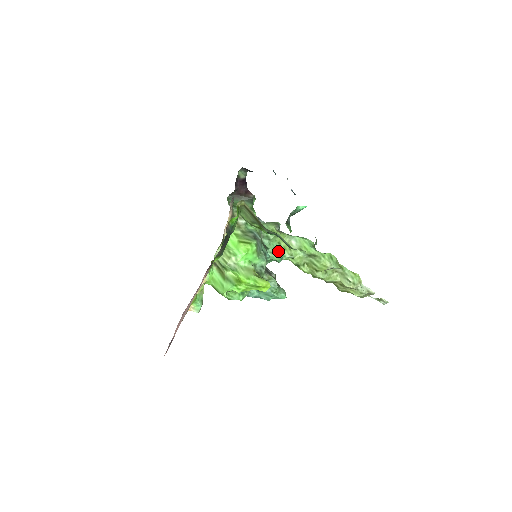
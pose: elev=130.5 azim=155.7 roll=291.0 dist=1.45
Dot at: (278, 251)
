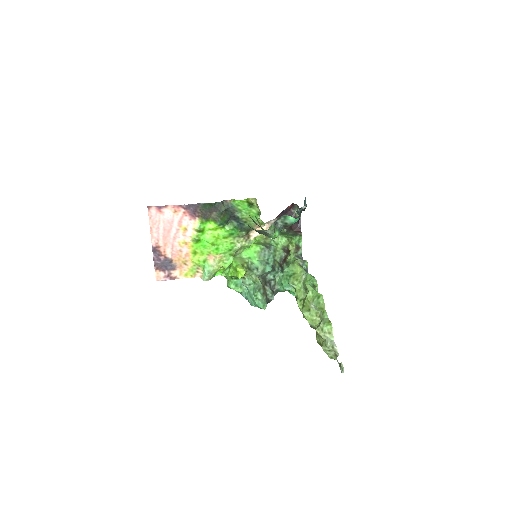
Dot at: (288, 278)
